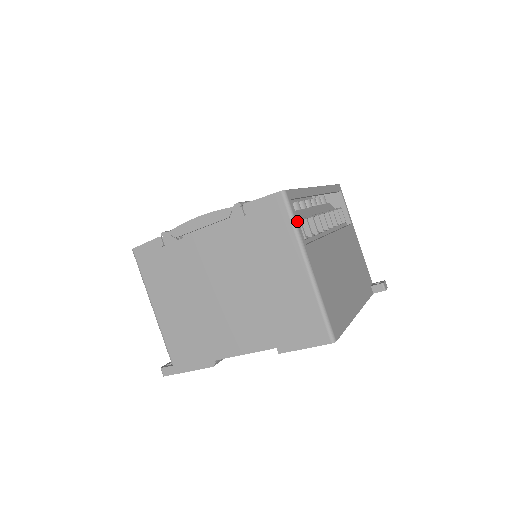
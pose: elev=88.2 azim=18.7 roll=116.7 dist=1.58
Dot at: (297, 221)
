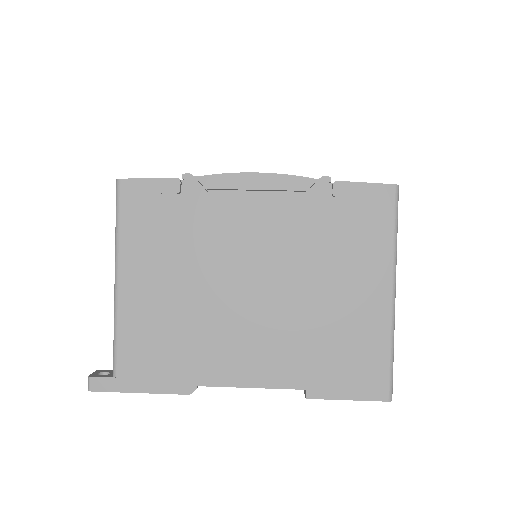
Dot at: (396, 230)
